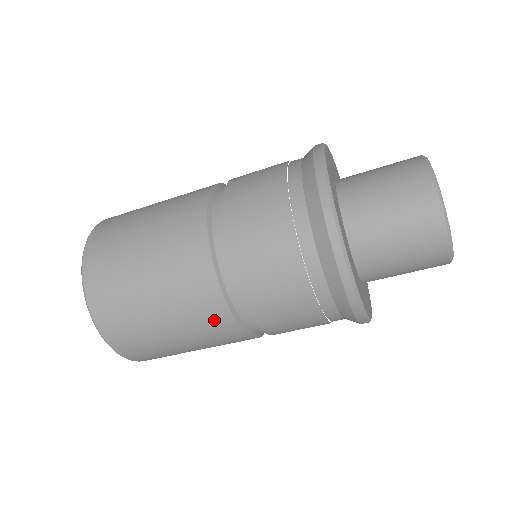
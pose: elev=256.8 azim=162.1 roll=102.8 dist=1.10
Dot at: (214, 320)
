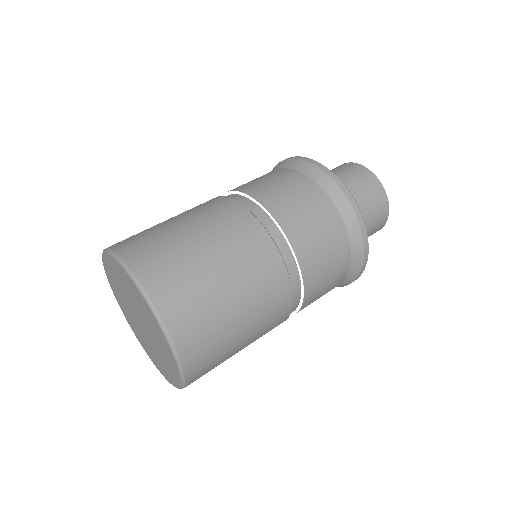
Dot at: (276, 325)
